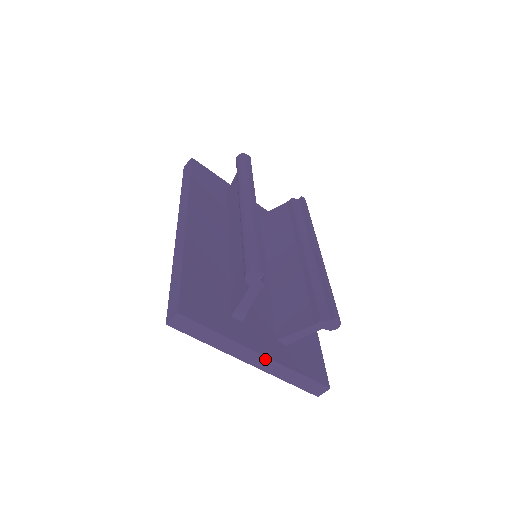
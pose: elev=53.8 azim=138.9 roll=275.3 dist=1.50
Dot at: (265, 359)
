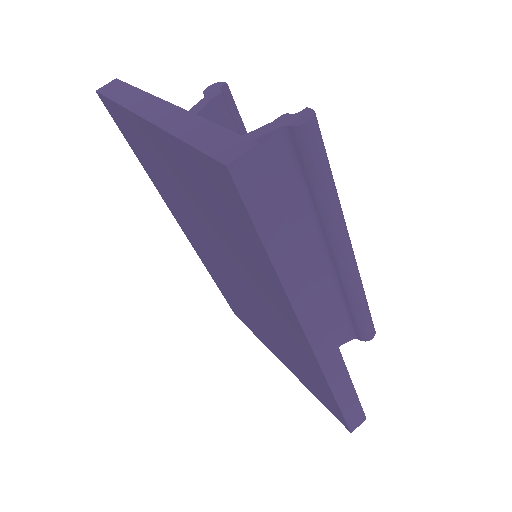
Dot at: (169, 108)
